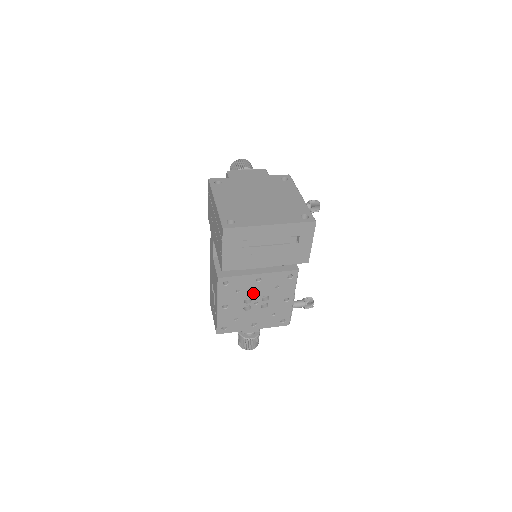
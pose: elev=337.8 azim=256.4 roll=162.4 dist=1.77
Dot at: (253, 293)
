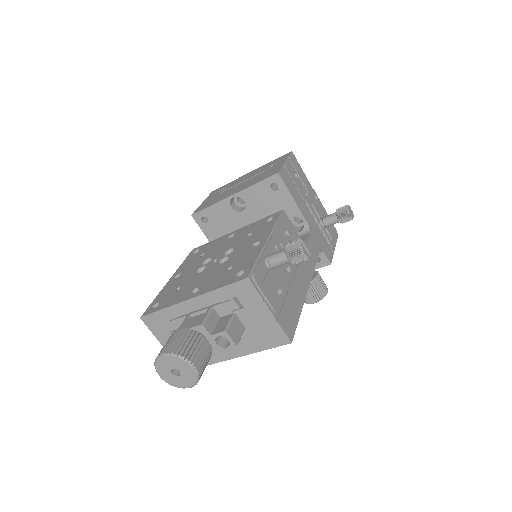
Dot at: (218, 252)
